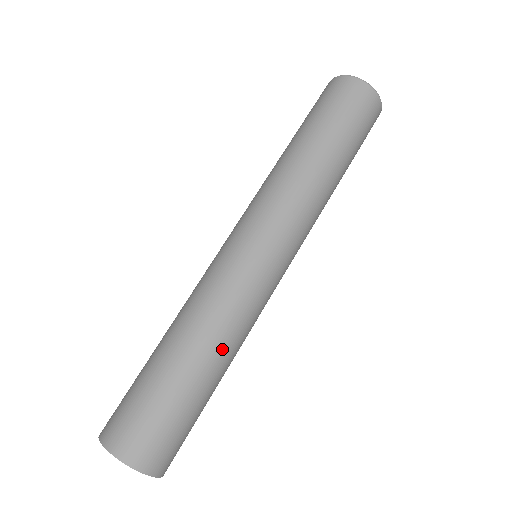
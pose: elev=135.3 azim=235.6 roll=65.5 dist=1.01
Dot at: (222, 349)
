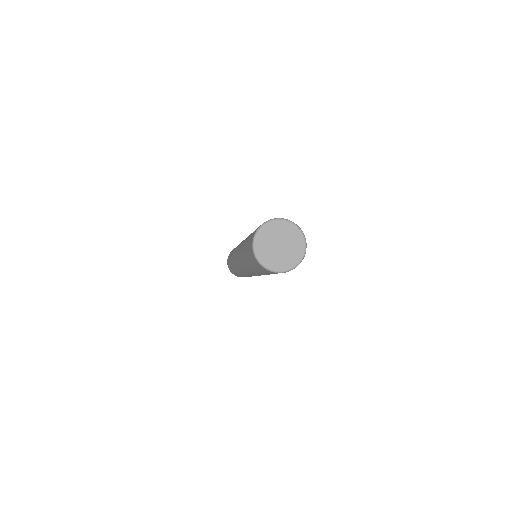
Dot at: occluded
